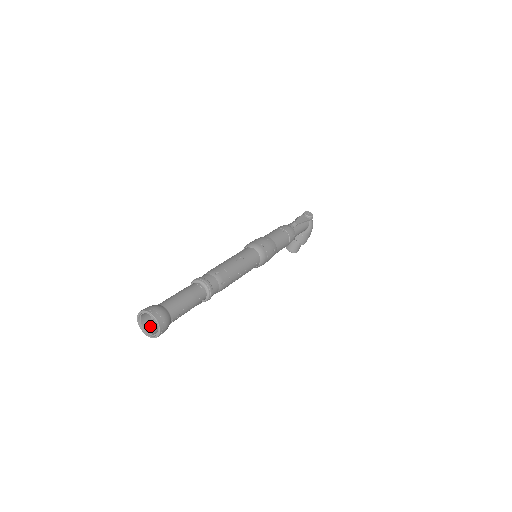
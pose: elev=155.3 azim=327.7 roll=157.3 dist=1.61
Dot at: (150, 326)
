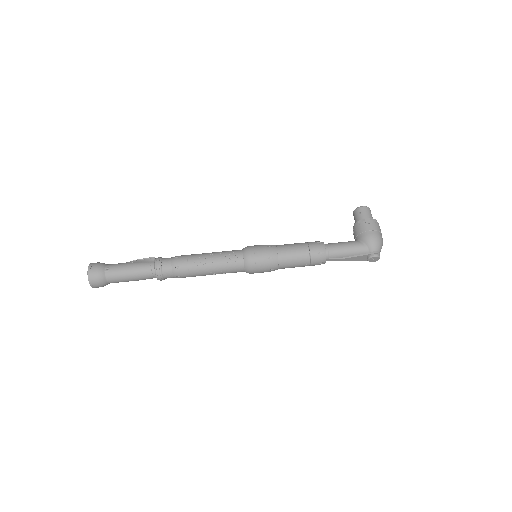
Dot at: occluded
